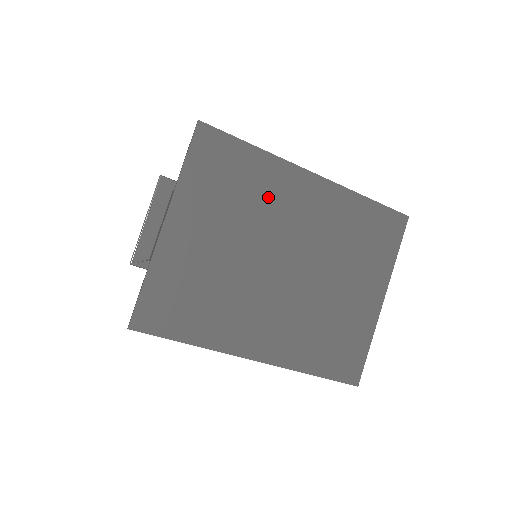
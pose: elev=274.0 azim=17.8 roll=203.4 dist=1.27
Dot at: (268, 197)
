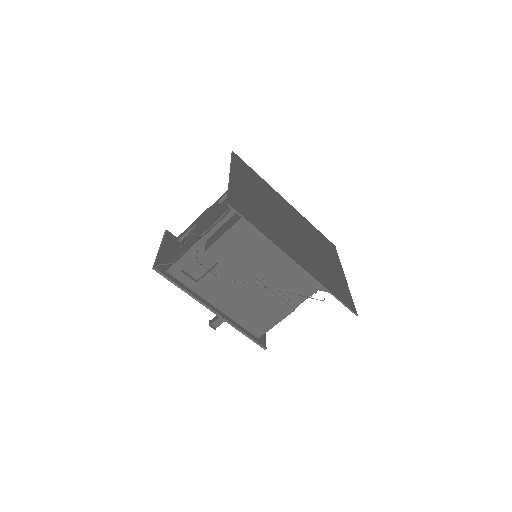
Dot at: (272, 196)
